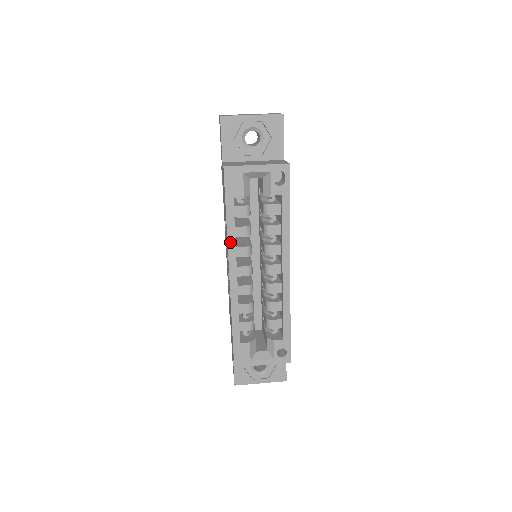
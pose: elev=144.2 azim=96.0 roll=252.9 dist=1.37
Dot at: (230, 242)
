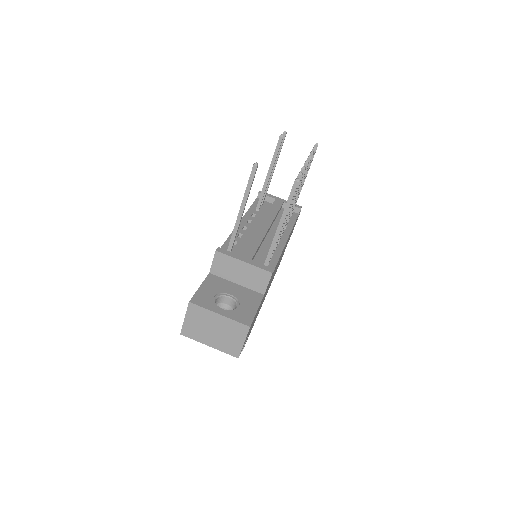
Dot at: occluded
